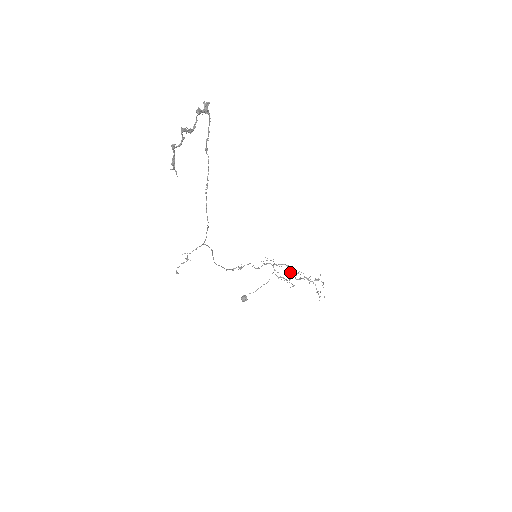
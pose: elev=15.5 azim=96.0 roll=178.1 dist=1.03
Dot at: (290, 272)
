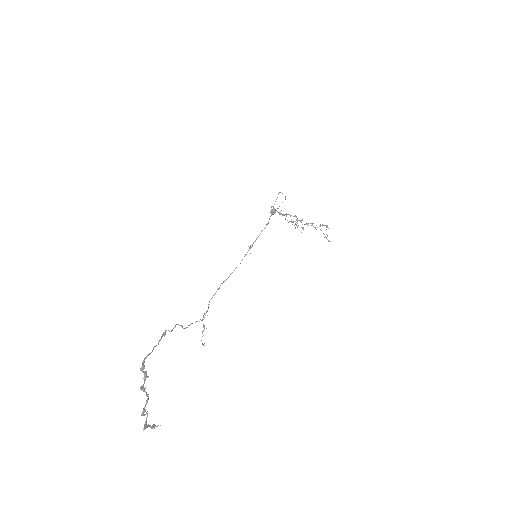
Dot at: (295, 221)
